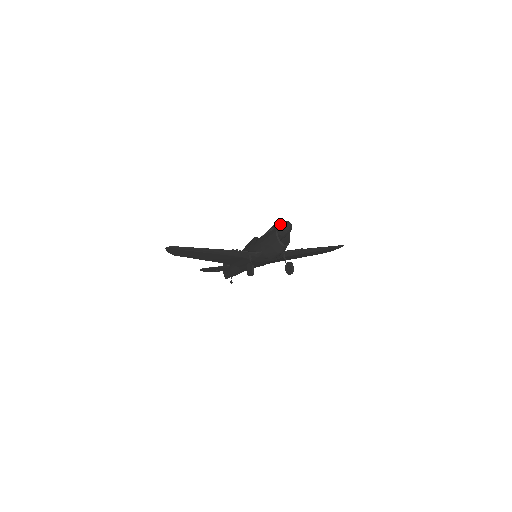
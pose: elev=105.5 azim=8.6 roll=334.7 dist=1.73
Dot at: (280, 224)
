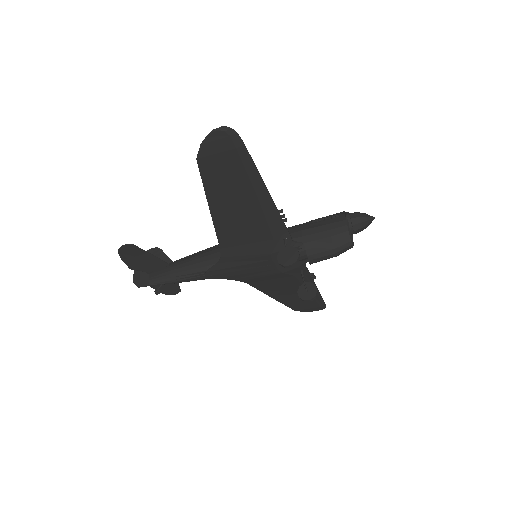
Dot at: (357, 212)
